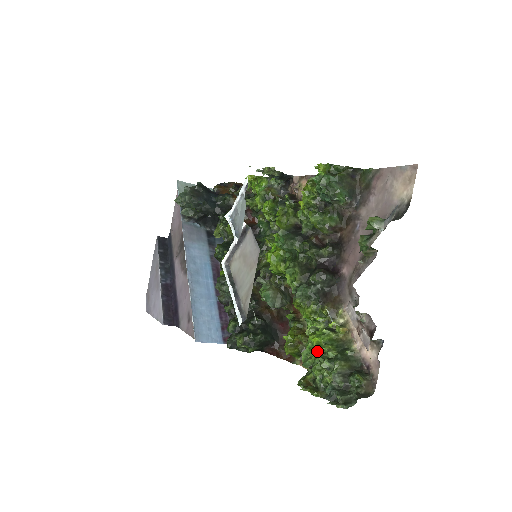
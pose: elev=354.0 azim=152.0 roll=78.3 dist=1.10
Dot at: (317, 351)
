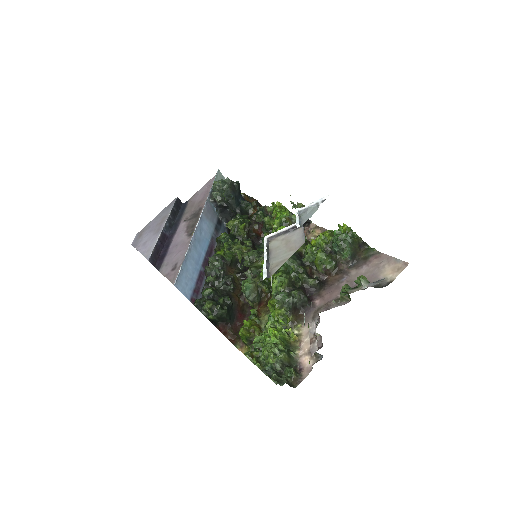
Dot at: (271, 340)
